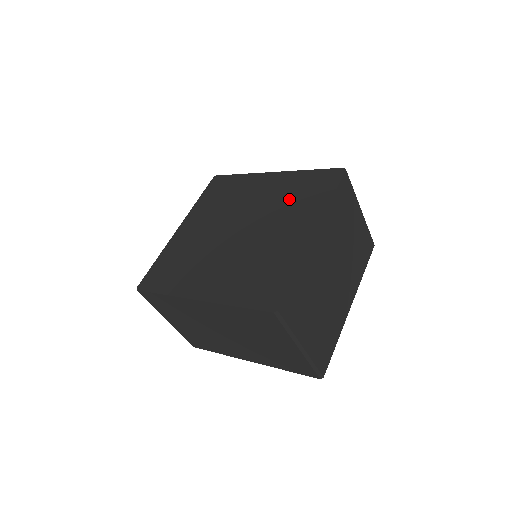
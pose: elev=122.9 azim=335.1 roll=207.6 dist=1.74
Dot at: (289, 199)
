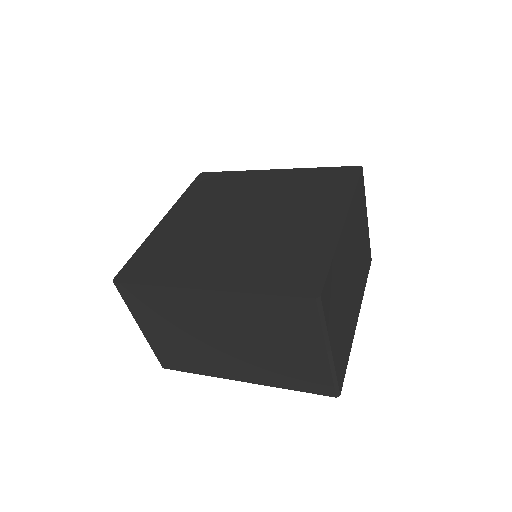
Dot at: (302, 192)
